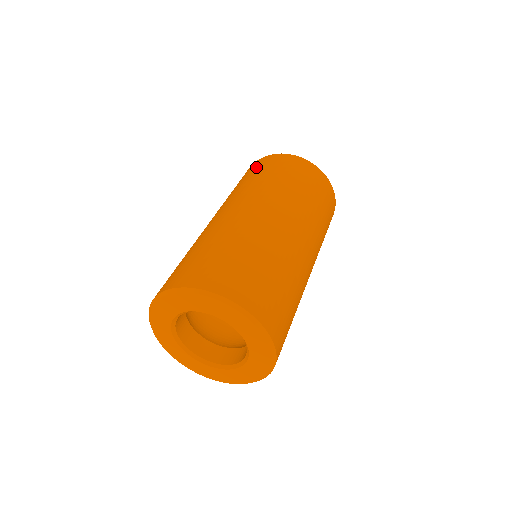
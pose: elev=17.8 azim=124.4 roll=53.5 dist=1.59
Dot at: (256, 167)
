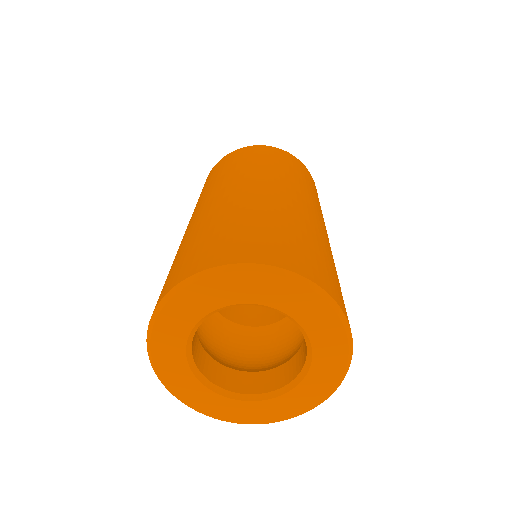
Dot at: (253, 152)
